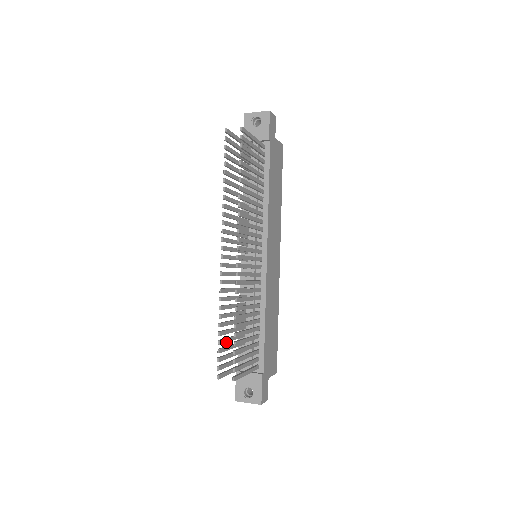
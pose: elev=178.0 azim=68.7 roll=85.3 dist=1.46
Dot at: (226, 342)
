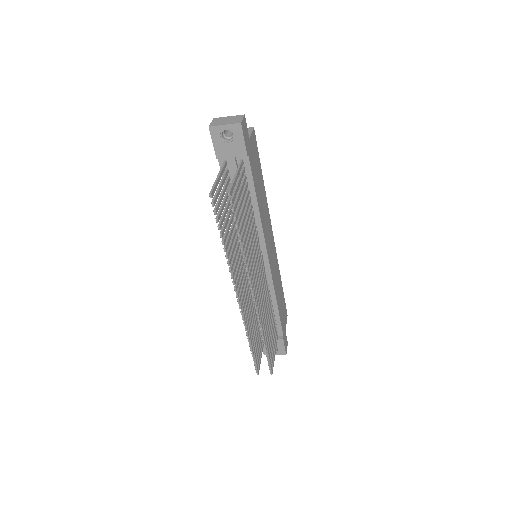
Dot at: (255, 346)
